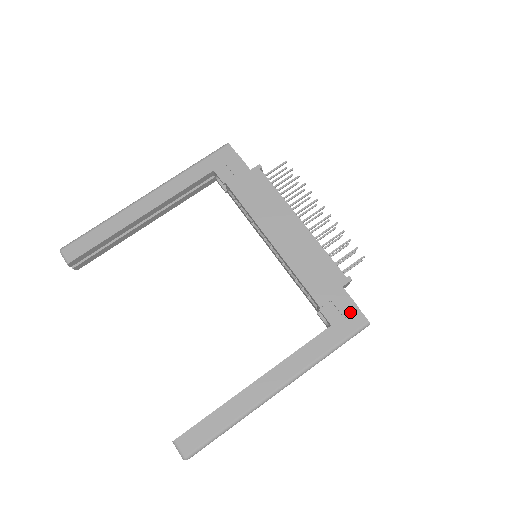
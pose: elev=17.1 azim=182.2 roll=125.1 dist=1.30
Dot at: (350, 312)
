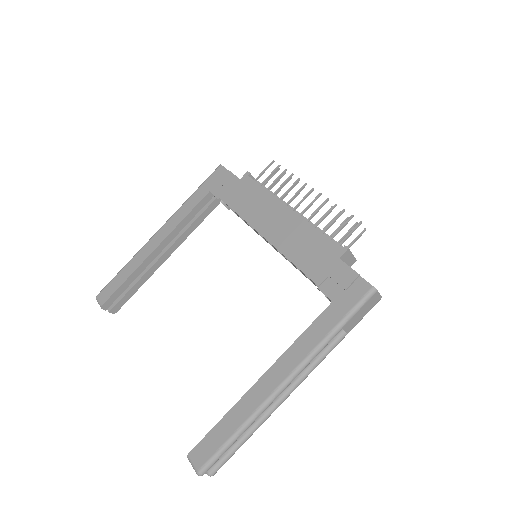
Dot at: (350, 282)
